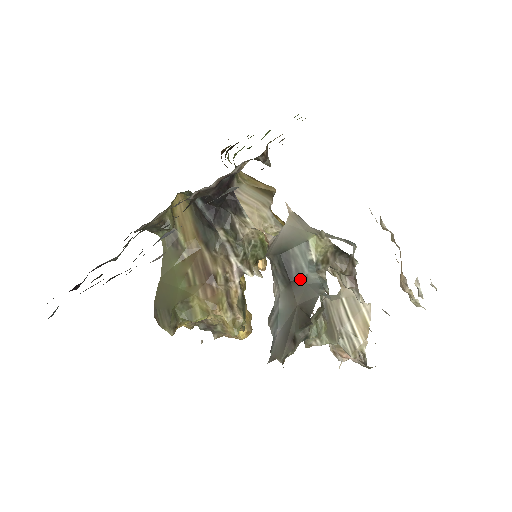
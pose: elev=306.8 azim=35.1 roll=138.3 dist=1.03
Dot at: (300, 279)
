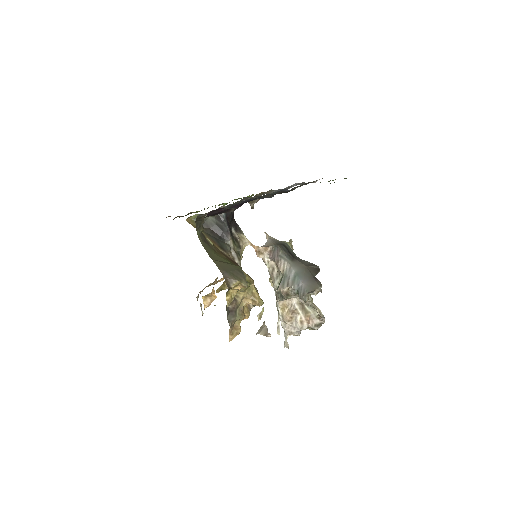
Dot at: (296, 257)
